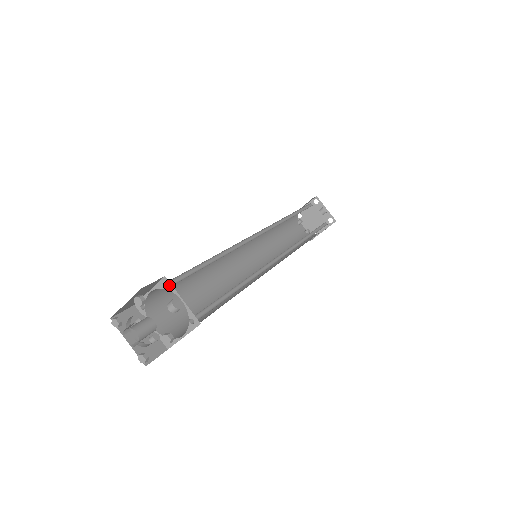
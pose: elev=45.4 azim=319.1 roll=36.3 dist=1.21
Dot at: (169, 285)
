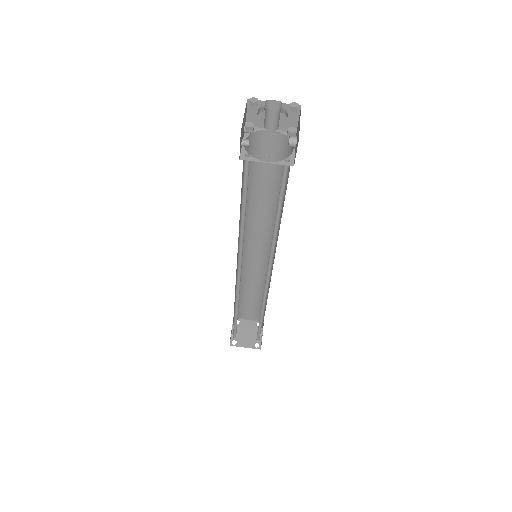
Dot at: occluded
